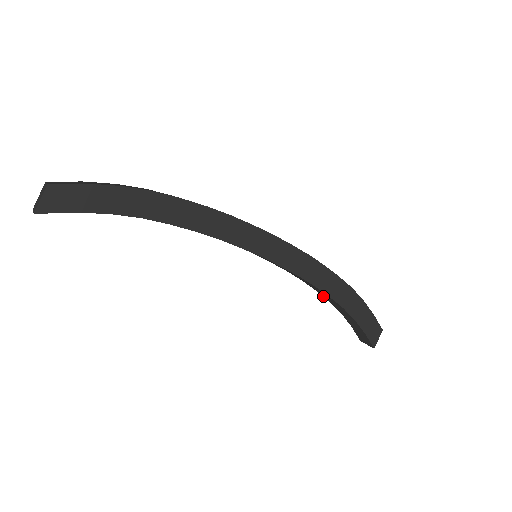
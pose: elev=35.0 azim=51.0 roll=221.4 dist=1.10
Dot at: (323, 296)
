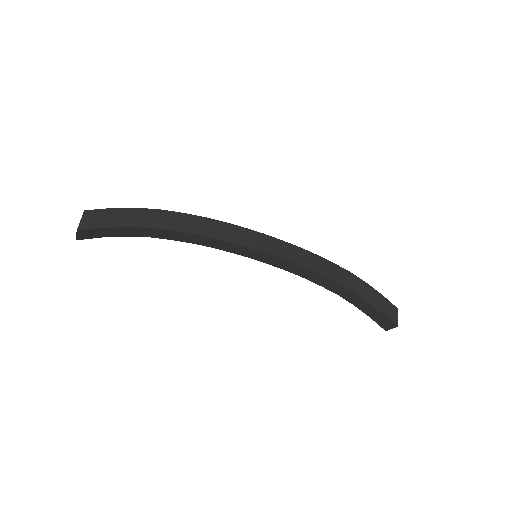
Dot at: occluded
